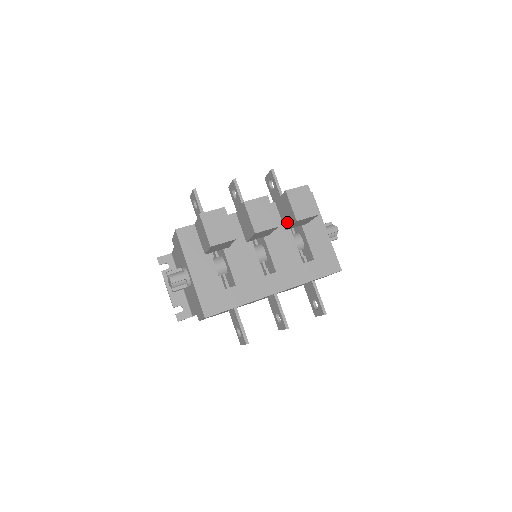
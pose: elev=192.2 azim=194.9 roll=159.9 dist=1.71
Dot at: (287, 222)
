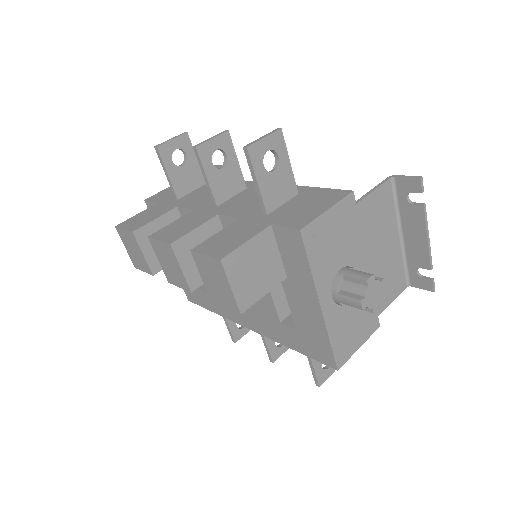
Dot at: occluded
